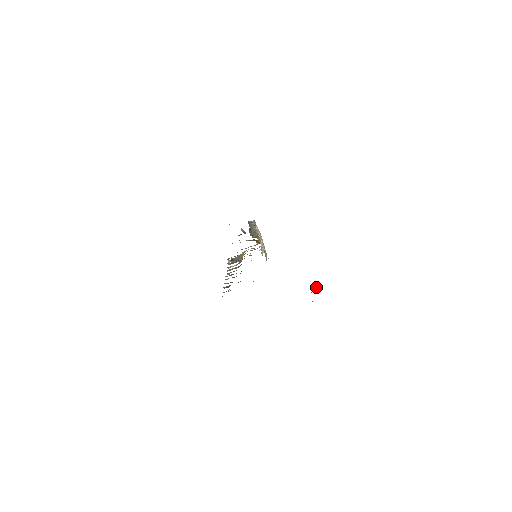
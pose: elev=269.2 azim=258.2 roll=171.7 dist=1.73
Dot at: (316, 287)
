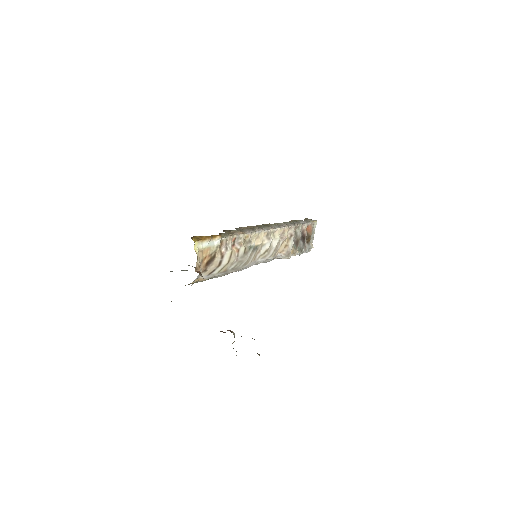
Dot at: occluded
